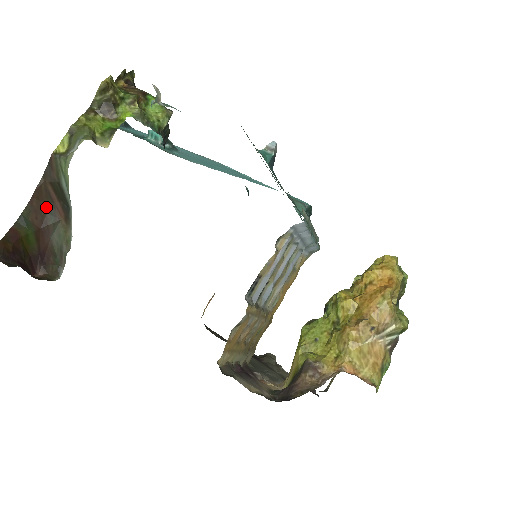
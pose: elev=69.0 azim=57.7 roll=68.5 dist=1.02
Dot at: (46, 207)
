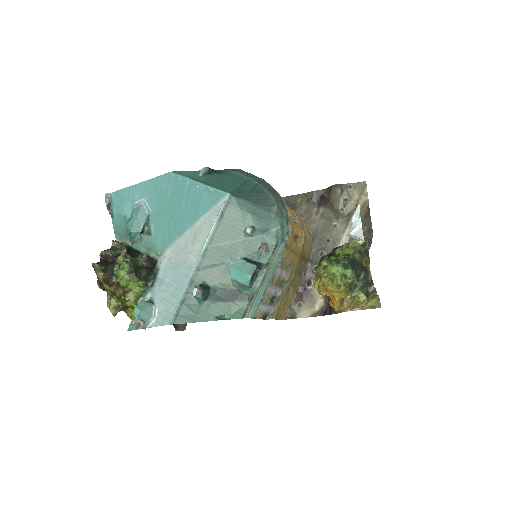
Dot at: occluded
